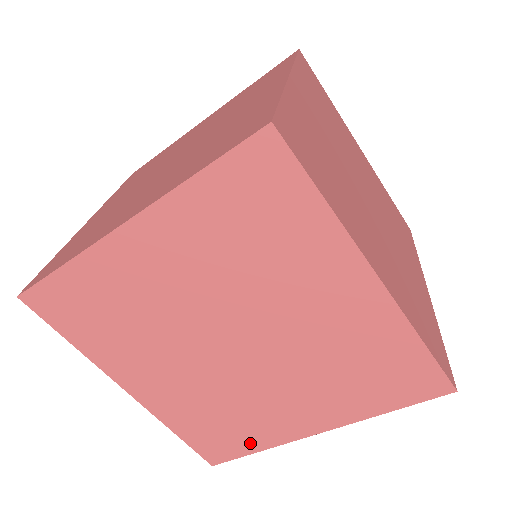
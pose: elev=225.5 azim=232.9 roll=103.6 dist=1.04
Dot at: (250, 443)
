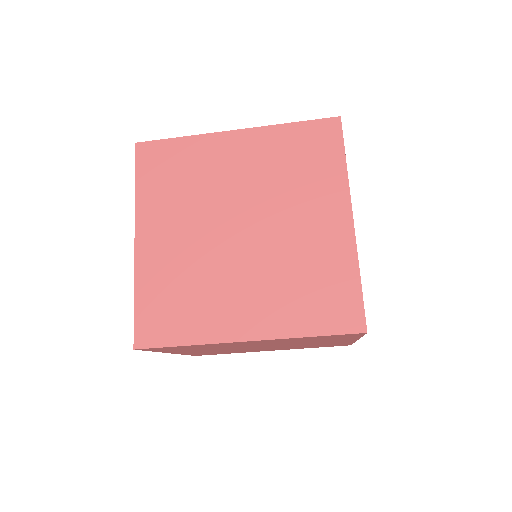
Dot at: occluded
